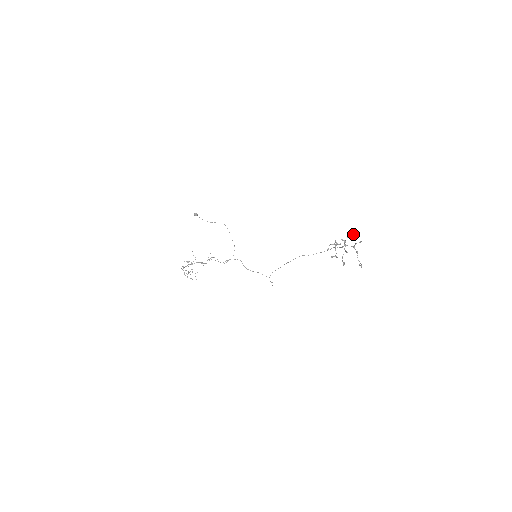
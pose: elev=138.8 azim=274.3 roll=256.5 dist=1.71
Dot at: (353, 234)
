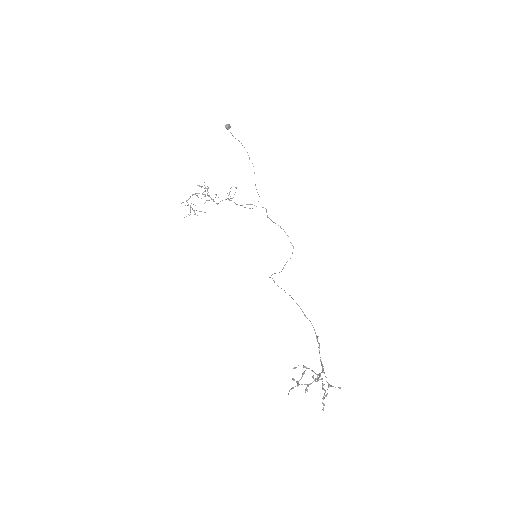
Dot at: occluded
